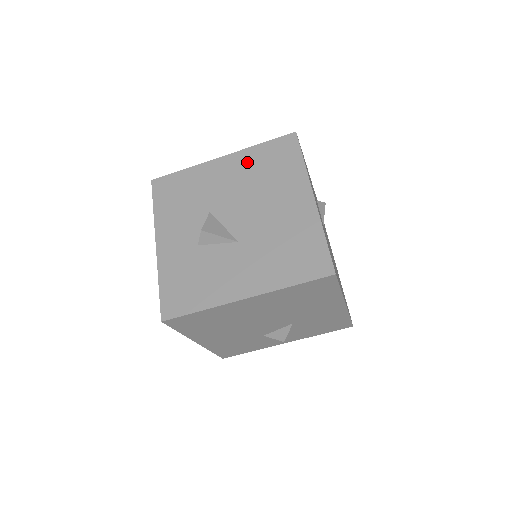
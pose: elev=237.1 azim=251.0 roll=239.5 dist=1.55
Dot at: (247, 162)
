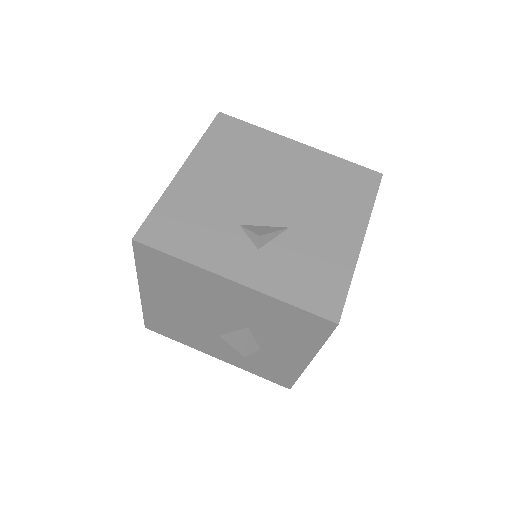
Dot at: occluded
